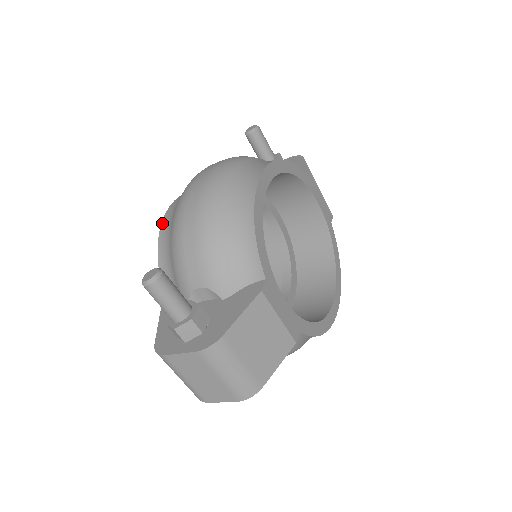
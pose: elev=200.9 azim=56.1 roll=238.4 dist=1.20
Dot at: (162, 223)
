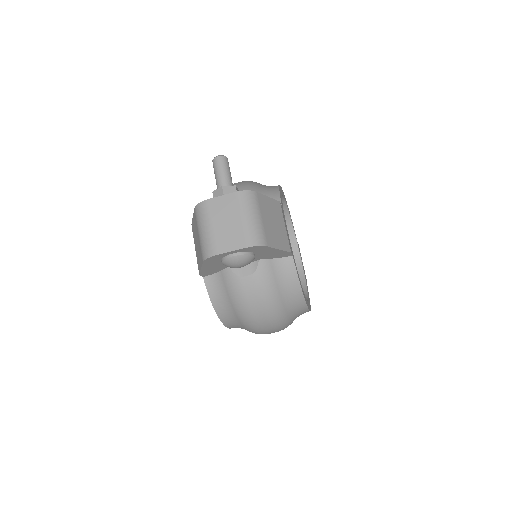
Dot at: occluded
